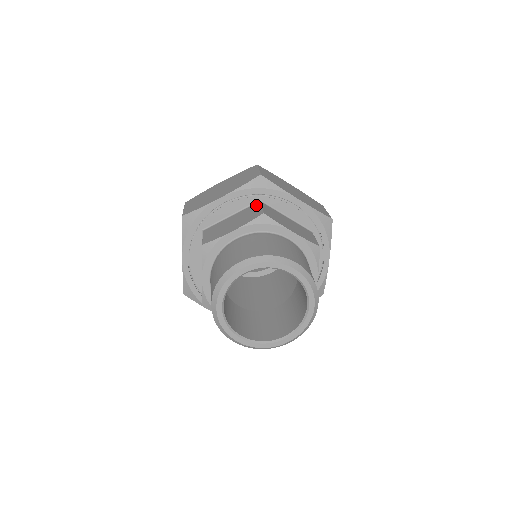
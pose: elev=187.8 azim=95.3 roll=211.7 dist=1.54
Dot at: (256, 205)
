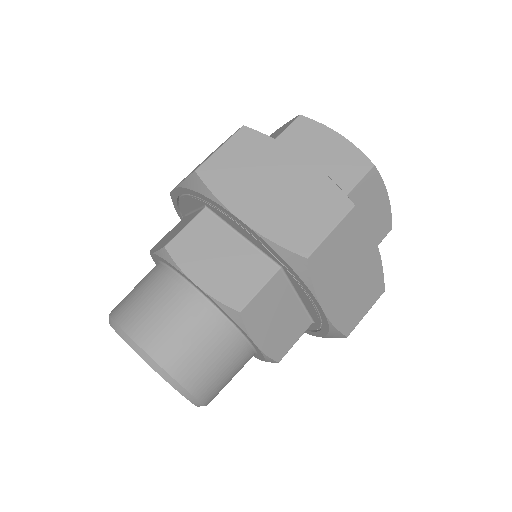
Dot at: (195, 214)
